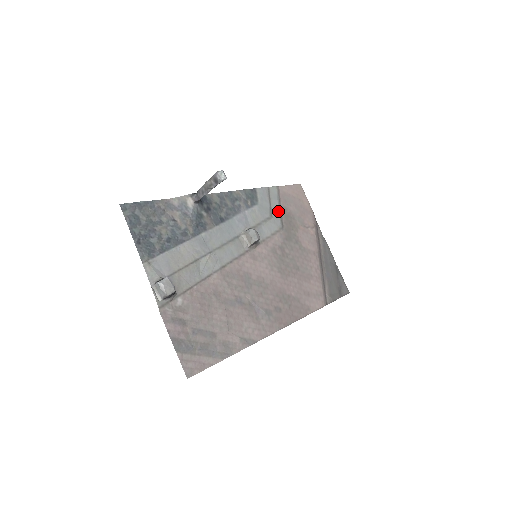
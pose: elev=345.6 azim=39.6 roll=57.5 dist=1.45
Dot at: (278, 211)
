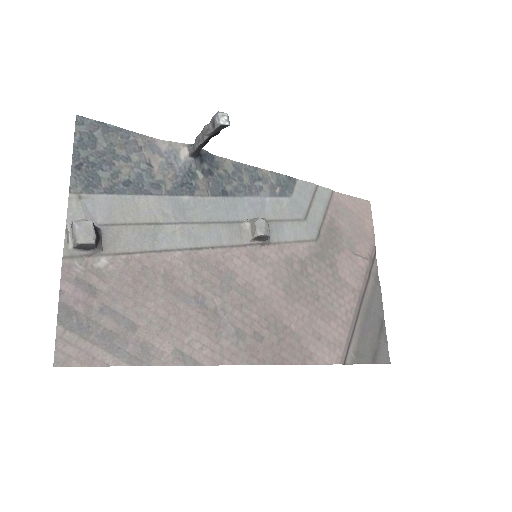
Dot at: (319, 218)
